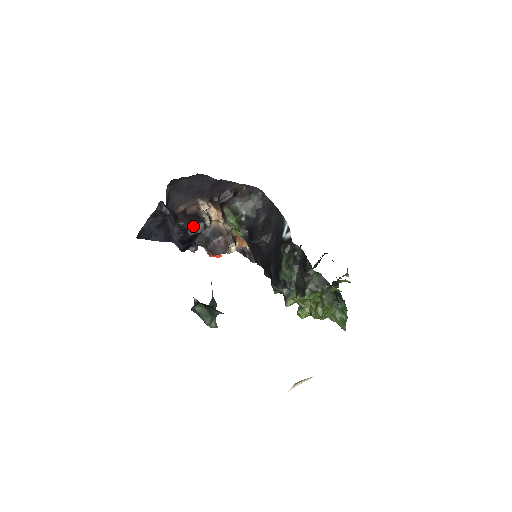
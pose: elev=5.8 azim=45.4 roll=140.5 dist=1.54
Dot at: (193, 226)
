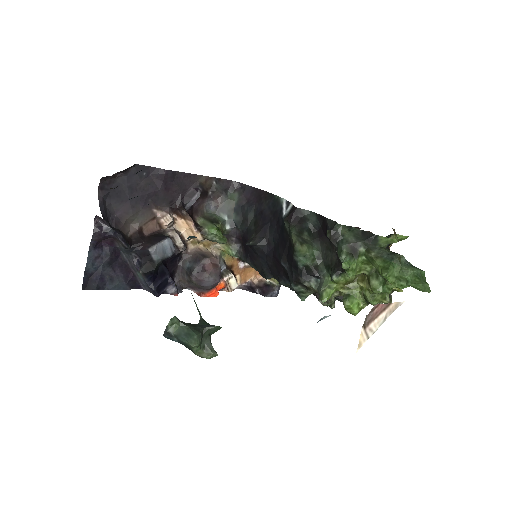
Dot at: (156, 245)
